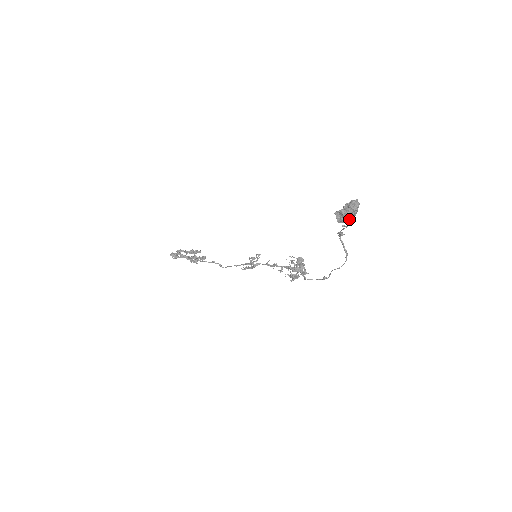
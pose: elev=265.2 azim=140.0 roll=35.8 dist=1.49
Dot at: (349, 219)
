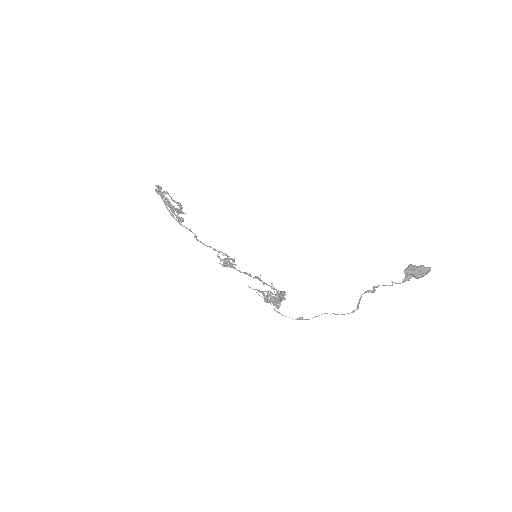
Dot at: (416, 275)
